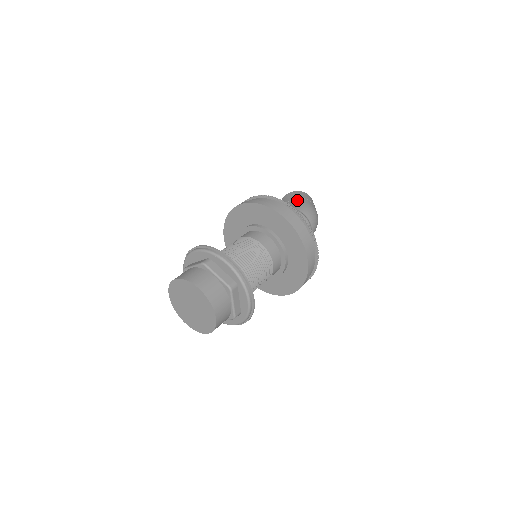
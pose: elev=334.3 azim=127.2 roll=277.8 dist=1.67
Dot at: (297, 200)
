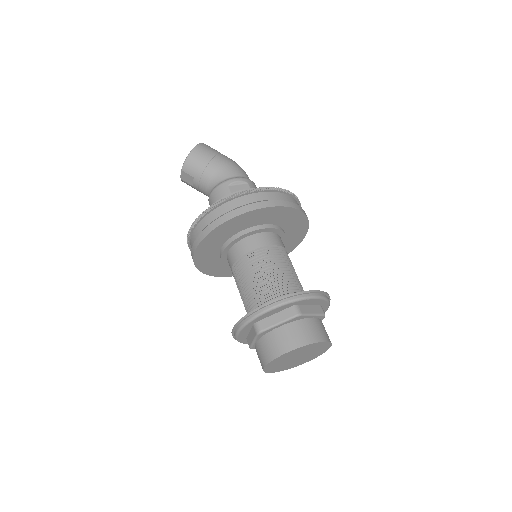
Dot at: (218, 161)
